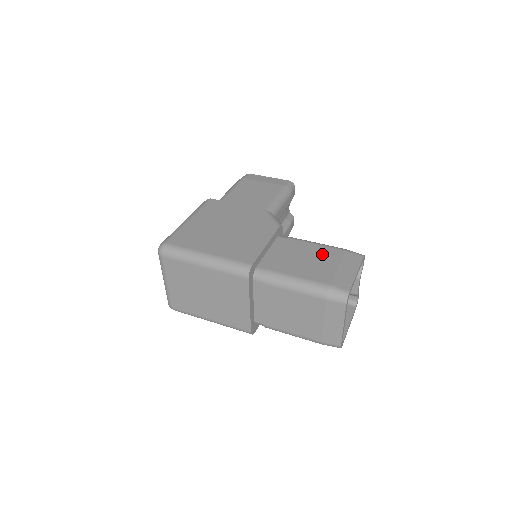
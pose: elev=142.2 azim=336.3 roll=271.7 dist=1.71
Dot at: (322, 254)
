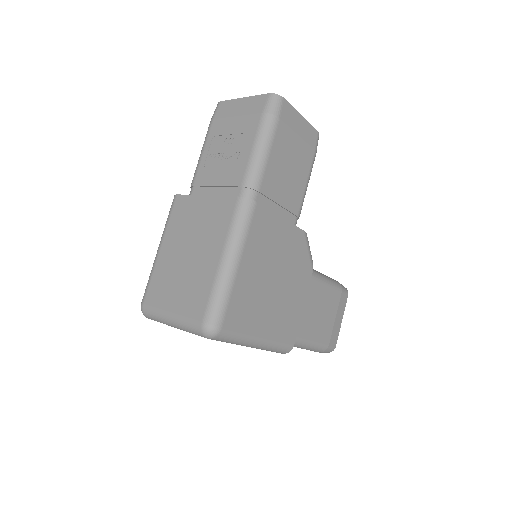
Dot at: (330, 301)
